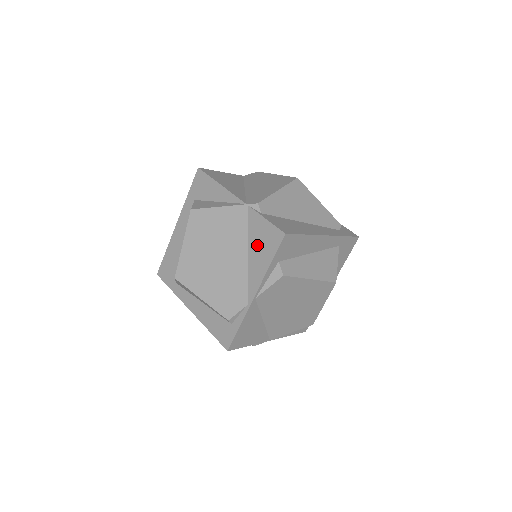
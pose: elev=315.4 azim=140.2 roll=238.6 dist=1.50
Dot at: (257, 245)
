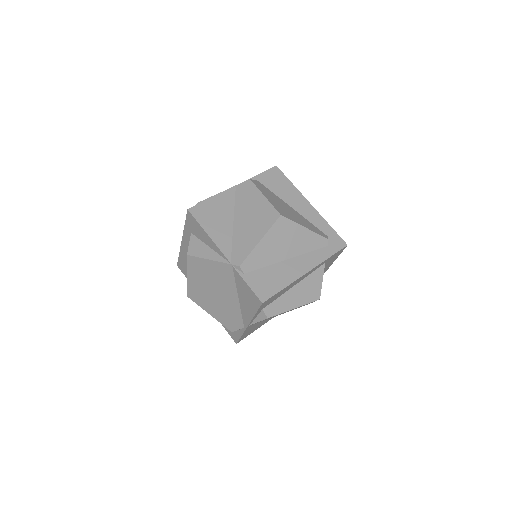
Dot at: (244, 297)
